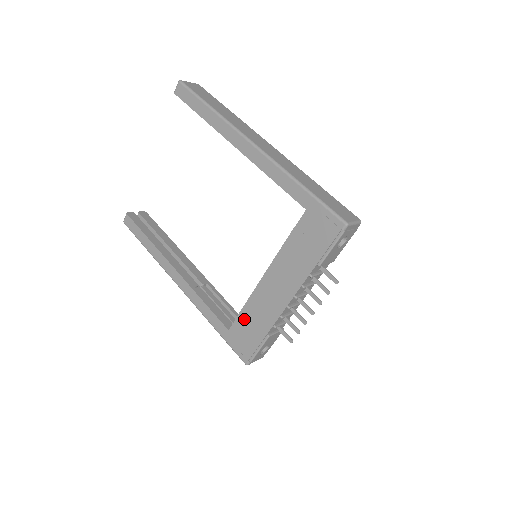
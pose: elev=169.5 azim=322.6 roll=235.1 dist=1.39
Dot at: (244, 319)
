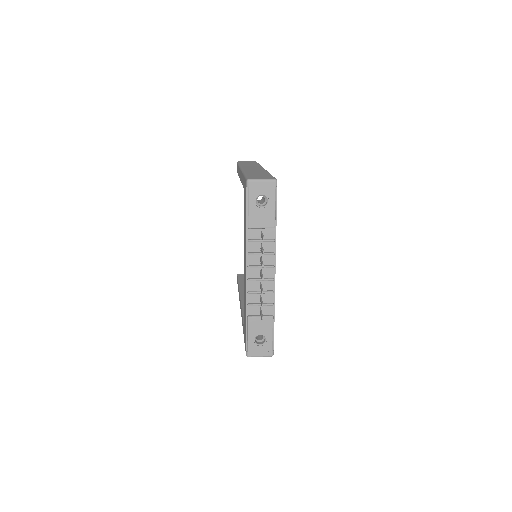
Dot at: (244, 311)
